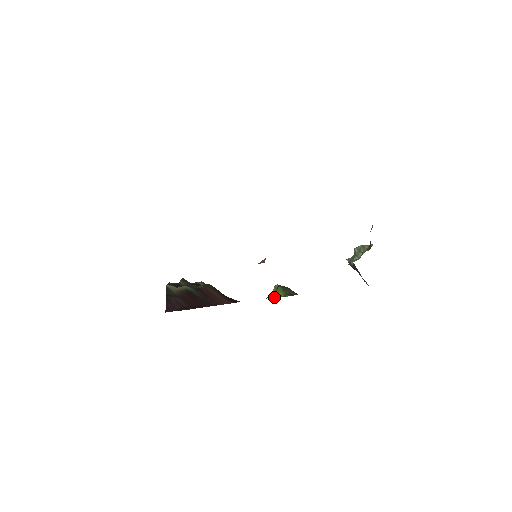
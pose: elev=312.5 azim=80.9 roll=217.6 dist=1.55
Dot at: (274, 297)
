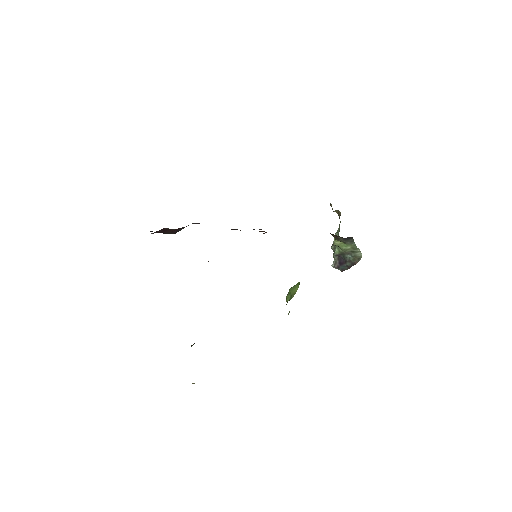
Dot at: (291, 298)
